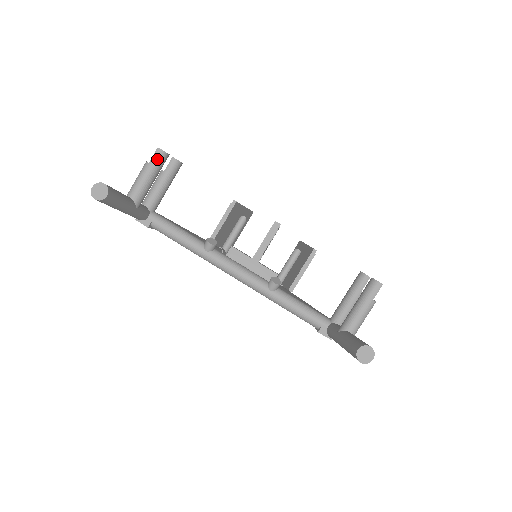
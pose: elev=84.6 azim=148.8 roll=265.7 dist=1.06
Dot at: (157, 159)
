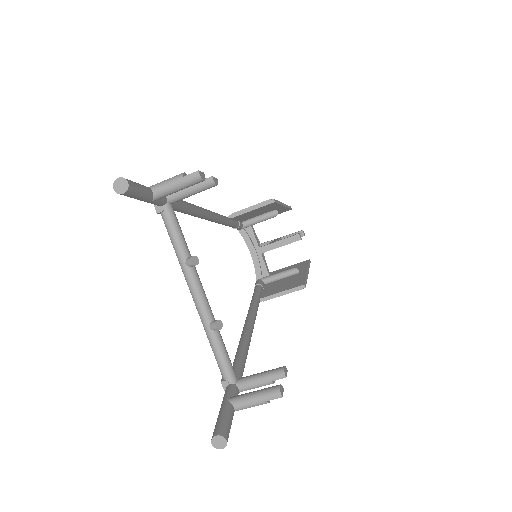
Dot at: (192, 179)
